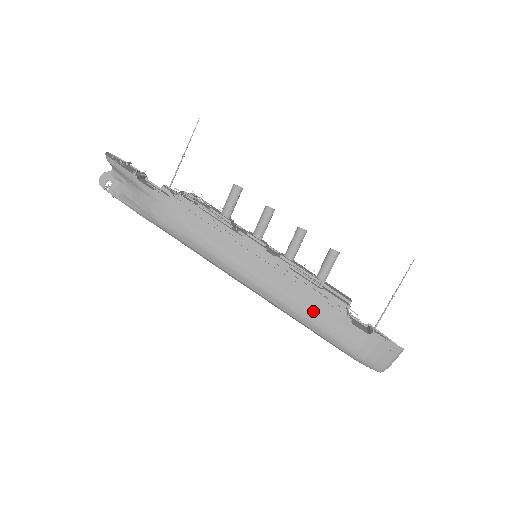
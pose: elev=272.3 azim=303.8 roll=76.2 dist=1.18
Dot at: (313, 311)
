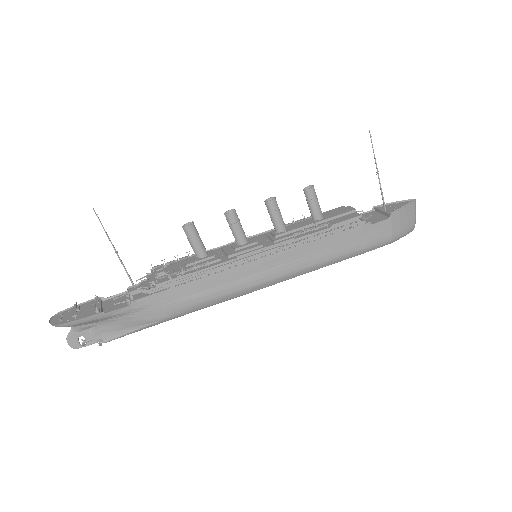
Dot at: (339, 247)
